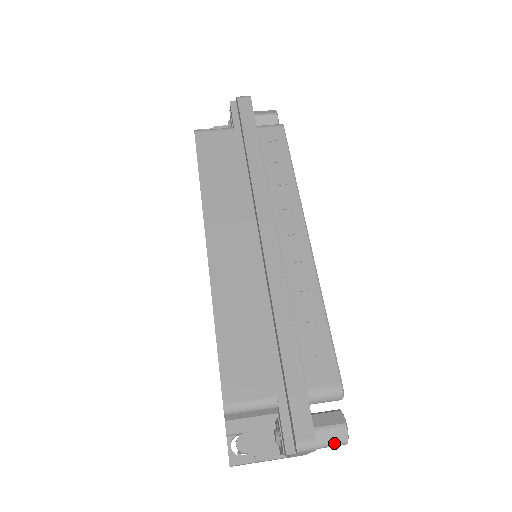
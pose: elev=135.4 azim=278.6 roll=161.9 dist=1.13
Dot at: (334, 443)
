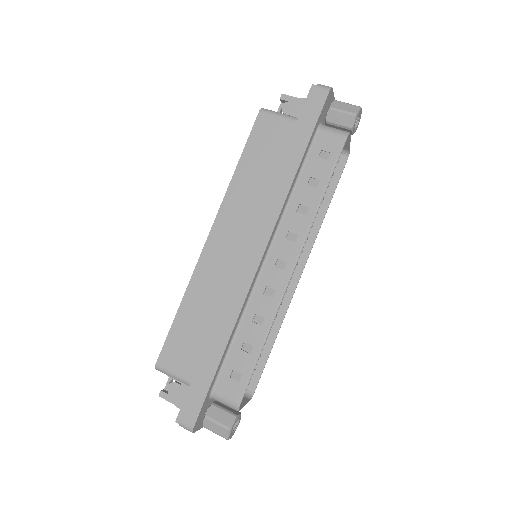
Dot at: (217, 434)
